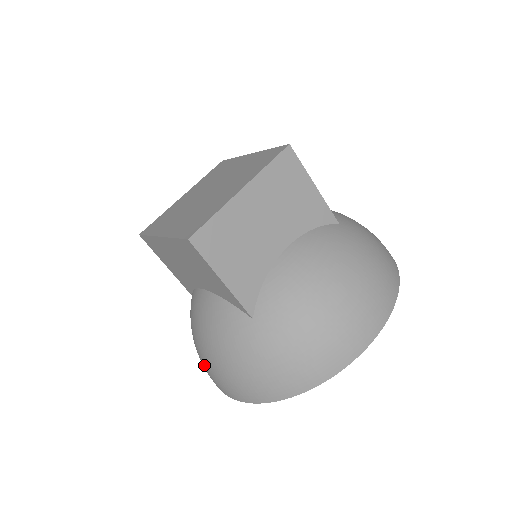
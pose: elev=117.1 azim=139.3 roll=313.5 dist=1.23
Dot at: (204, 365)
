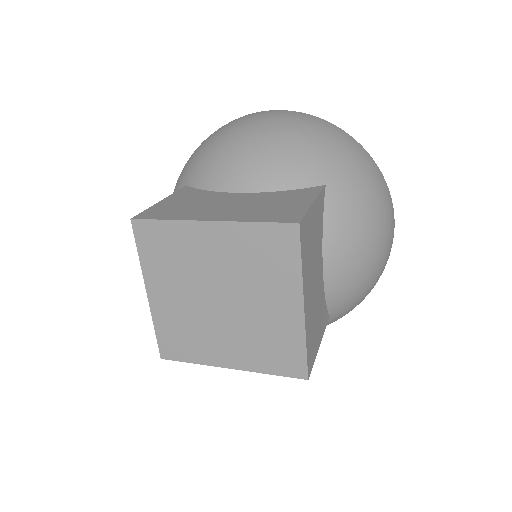
Dot at: occluded
